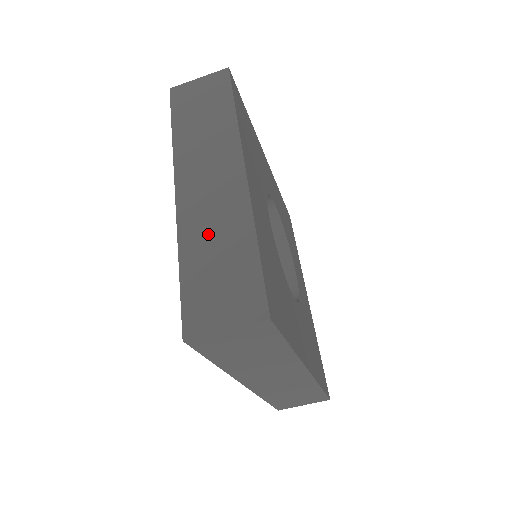
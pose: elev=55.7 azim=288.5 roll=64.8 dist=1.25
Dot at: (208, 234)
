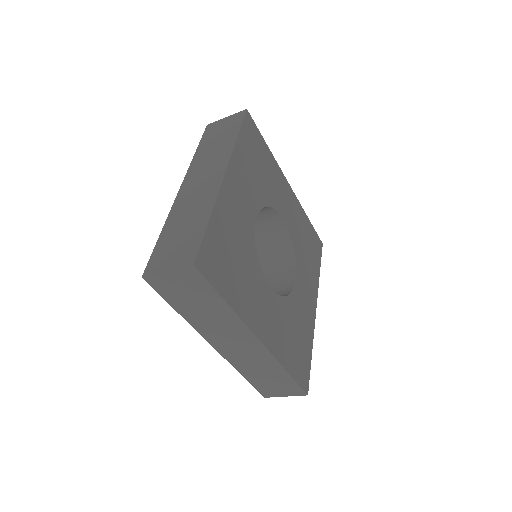
Dot at: (185, 214)
